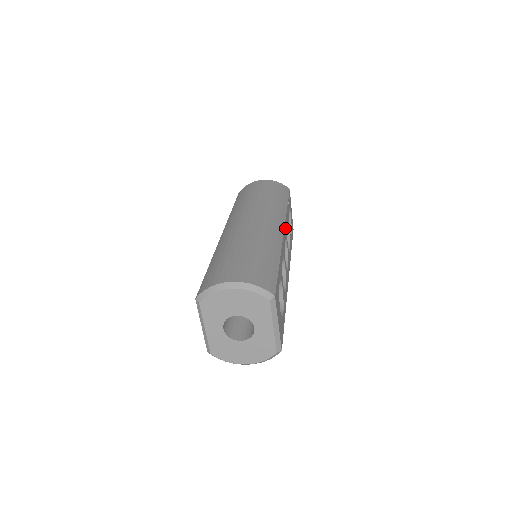
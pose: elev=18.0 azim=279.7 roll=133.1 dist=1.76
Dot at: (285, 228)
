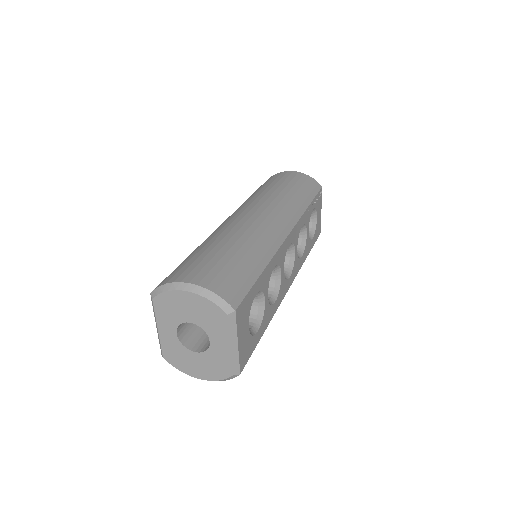
Dot at: (295, 231)
